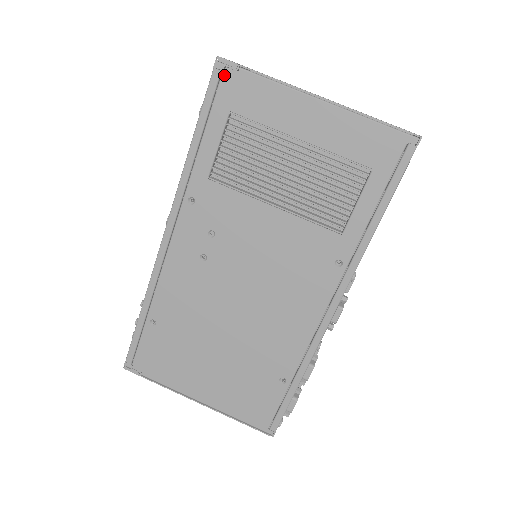
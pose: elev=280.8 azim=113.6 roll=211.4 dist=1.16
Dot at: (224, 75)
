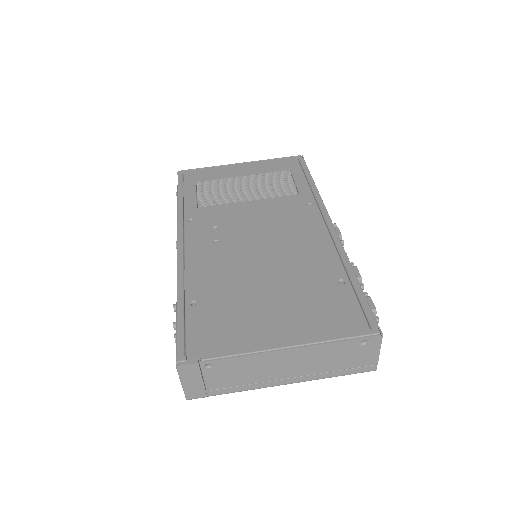
Dot at: (185, 174)
